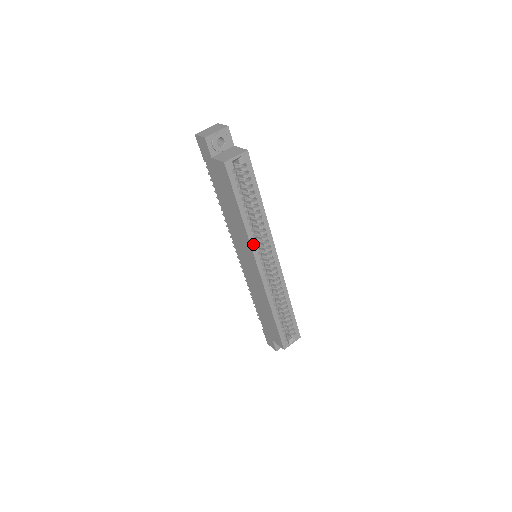
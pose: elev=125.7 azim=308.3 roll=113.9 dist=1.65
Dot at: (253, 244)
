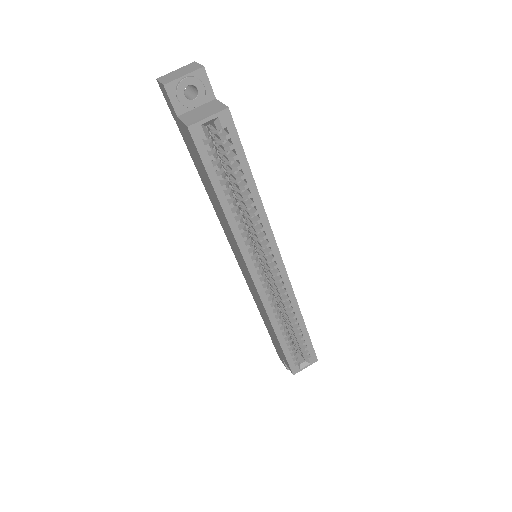
Dot at: (243, 246)
